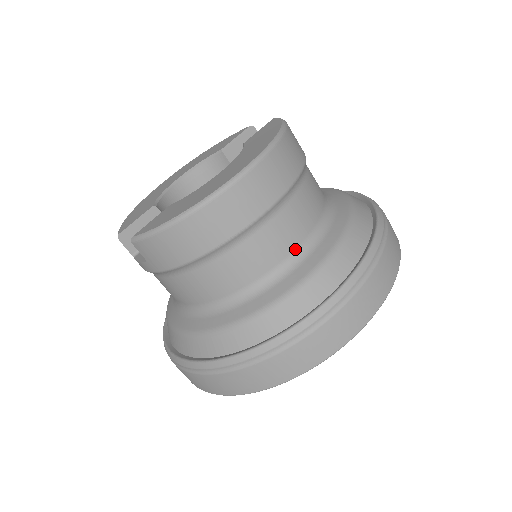
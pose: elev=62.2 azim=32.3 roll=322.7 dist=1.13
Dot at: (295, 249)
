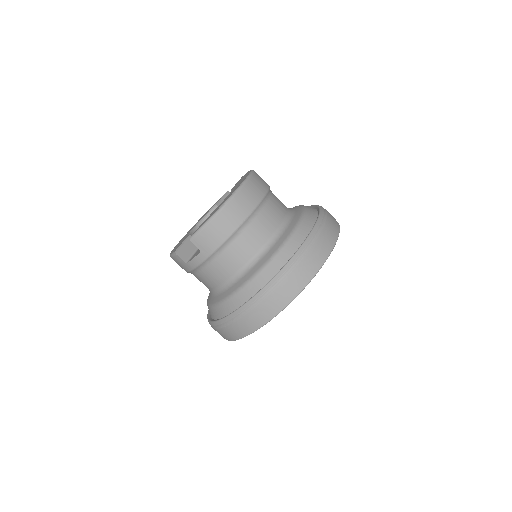
Dot at: (282, 221)
